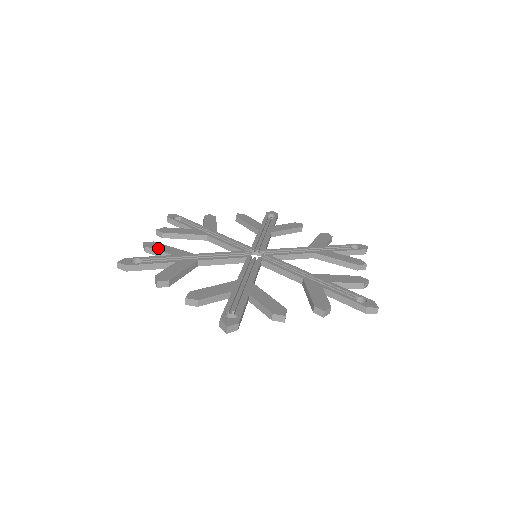
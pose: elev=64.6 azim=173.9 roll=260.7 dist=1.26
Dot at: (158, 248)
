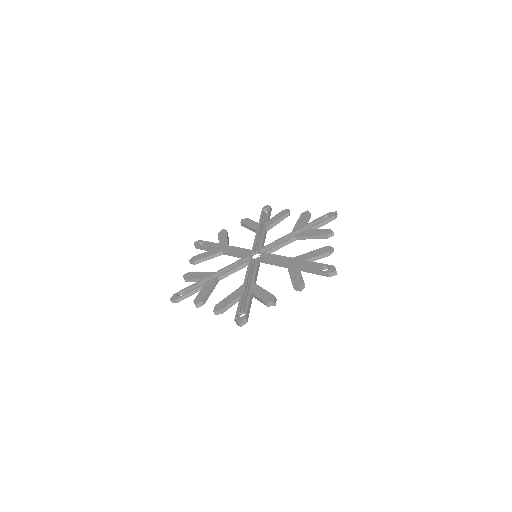
Dot at: (192, 277)
